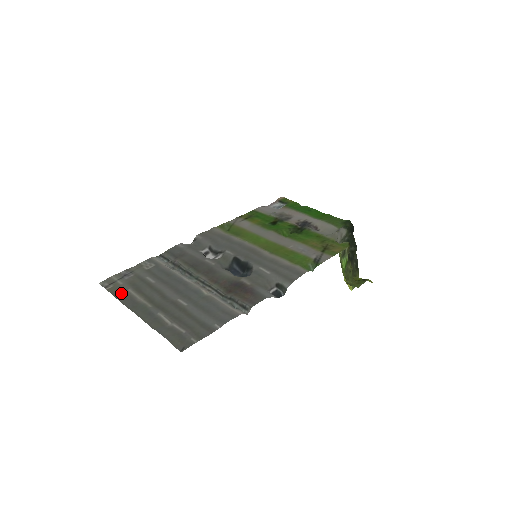
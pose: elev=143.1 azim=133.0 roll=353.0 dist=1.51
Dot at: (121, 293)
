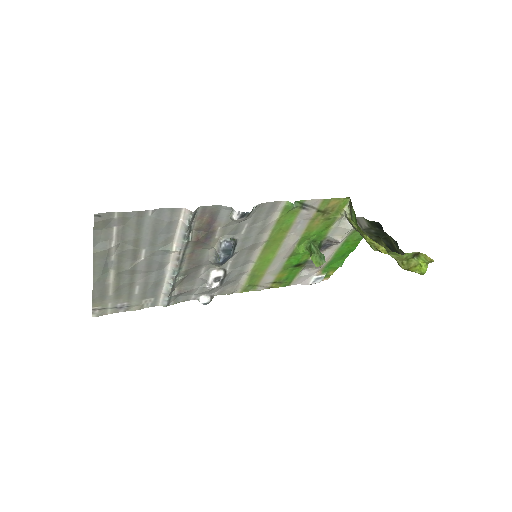
Dot at: (101, 297)
